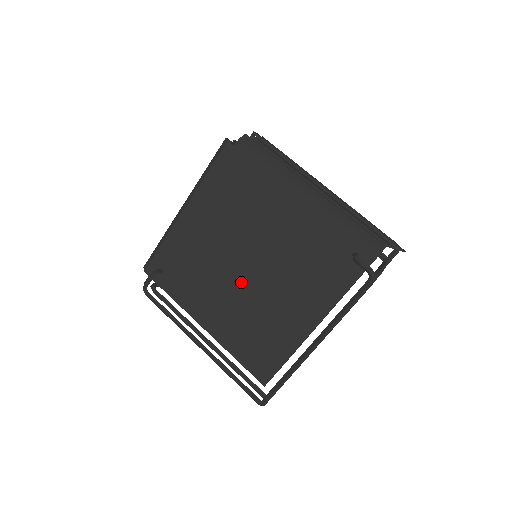
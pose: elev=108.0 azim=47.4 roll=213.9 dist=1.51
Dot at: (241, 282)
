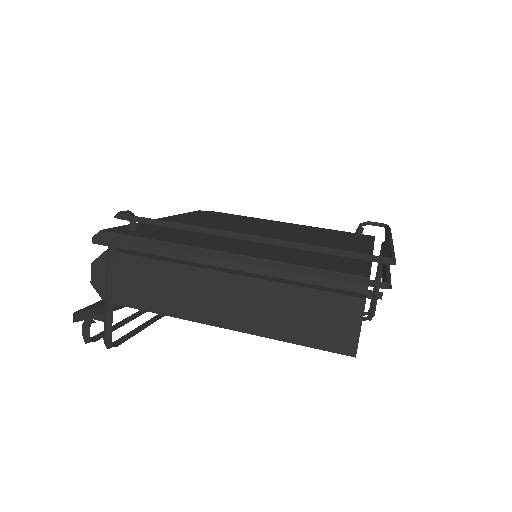
Dot at: occluded
